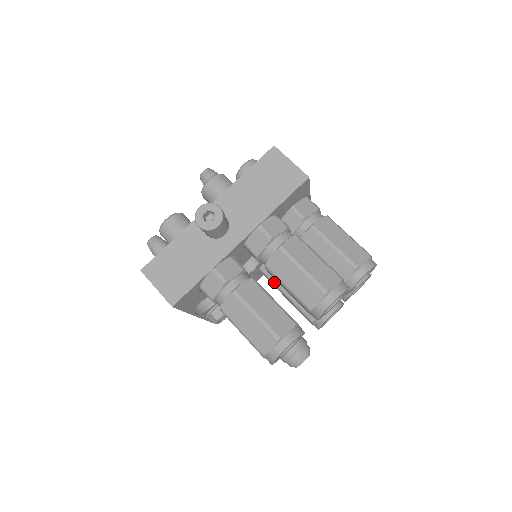
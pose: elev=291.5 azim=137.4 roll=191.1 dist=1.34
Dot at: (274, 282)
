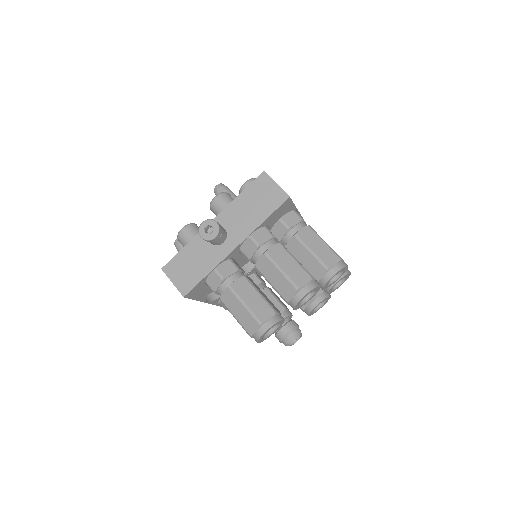
Dot at: occluded
